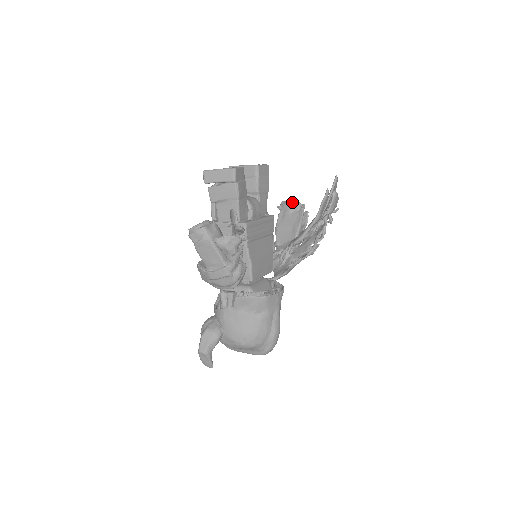
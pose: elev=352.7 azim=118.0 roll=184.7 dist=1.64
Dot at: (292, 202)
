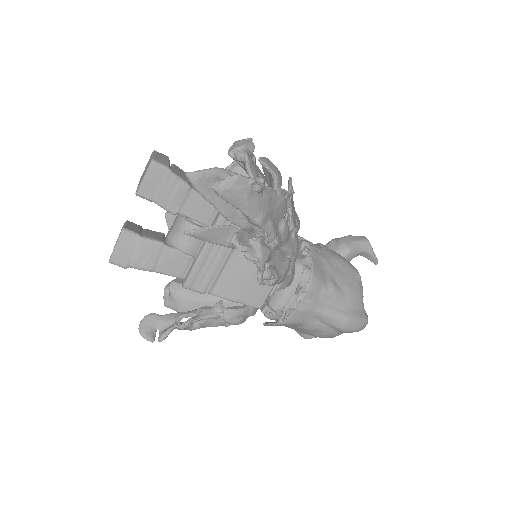
Dot at: occluded
